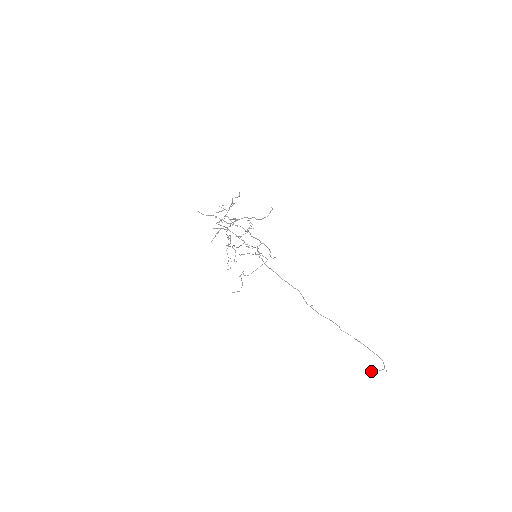
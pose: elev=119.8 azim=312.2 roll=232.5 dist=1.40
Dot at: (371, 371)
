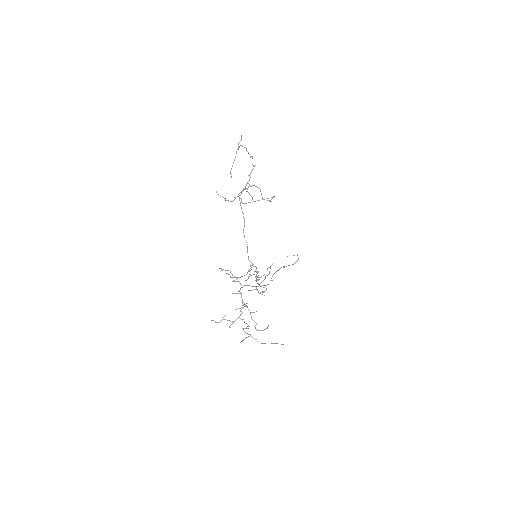
Dot at: occluded
